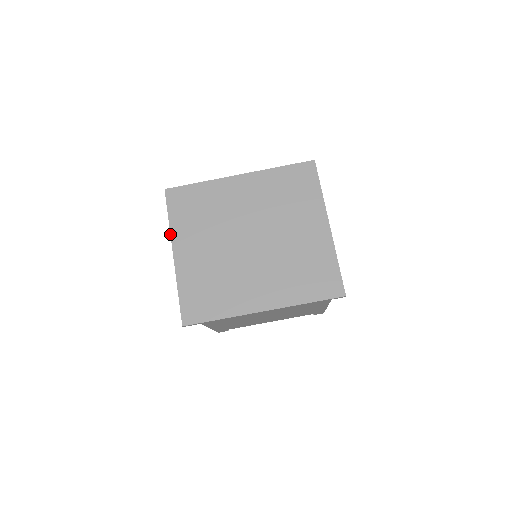
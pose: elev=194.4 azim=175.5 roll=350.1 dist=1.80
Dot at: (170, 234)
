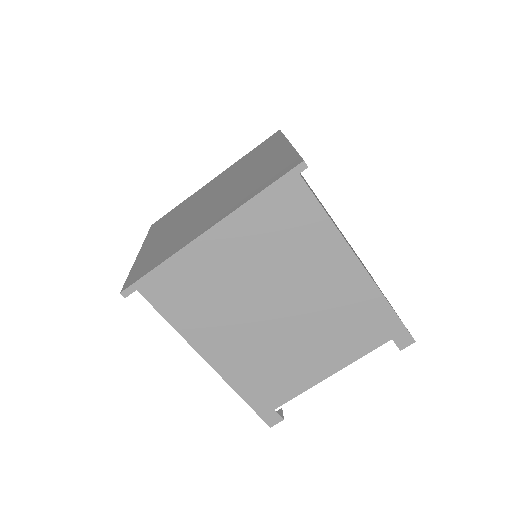
Dot at: (143, 244)
